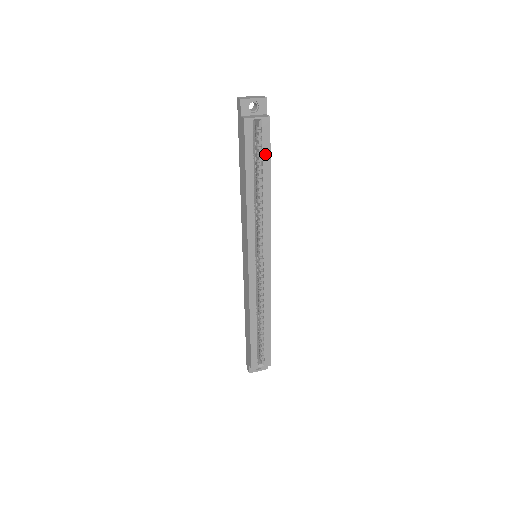
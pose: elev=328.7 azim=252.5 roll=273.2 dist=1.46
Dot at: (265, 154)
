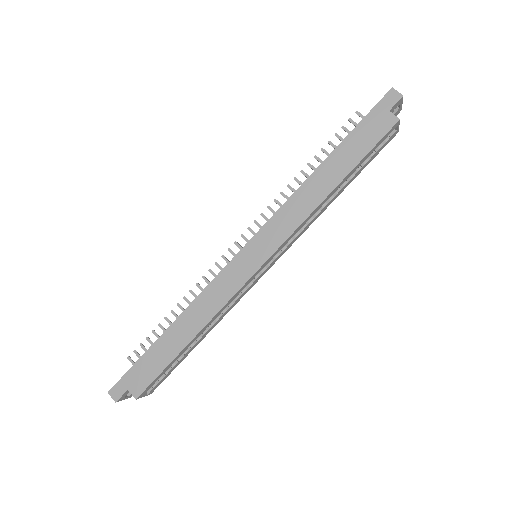
Dot at: (368, 162)
